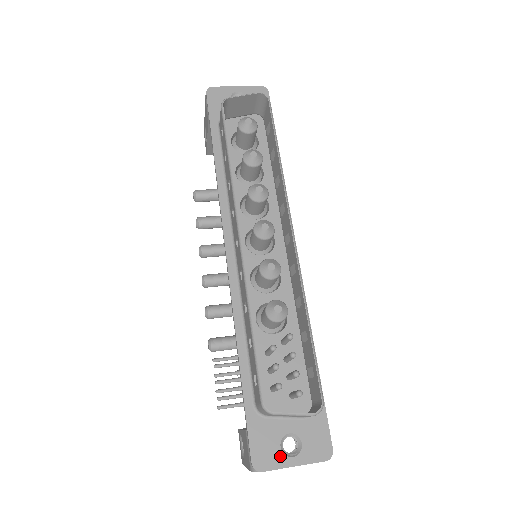
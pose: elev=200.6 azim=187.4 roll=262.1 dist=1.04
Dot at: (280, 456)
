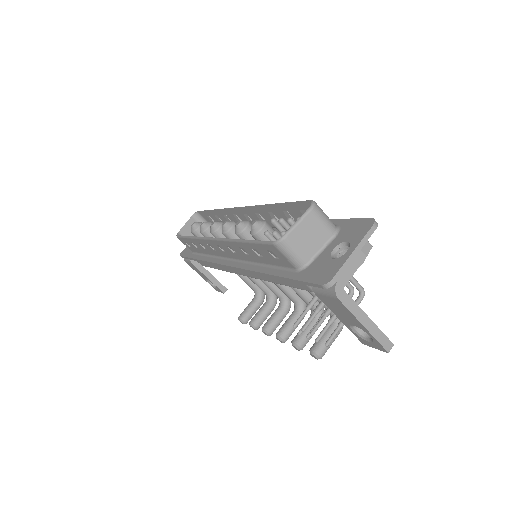
Dot at: (337, 261)
